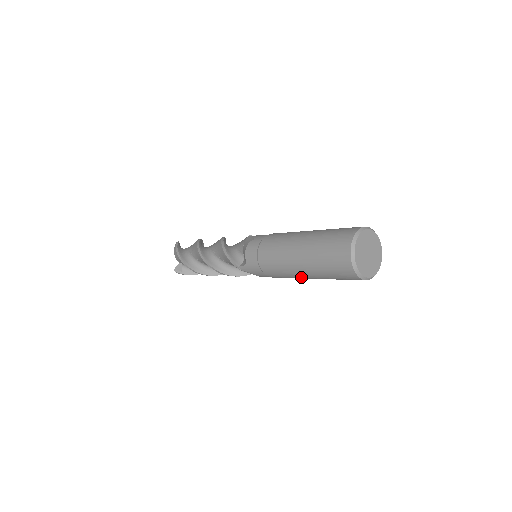
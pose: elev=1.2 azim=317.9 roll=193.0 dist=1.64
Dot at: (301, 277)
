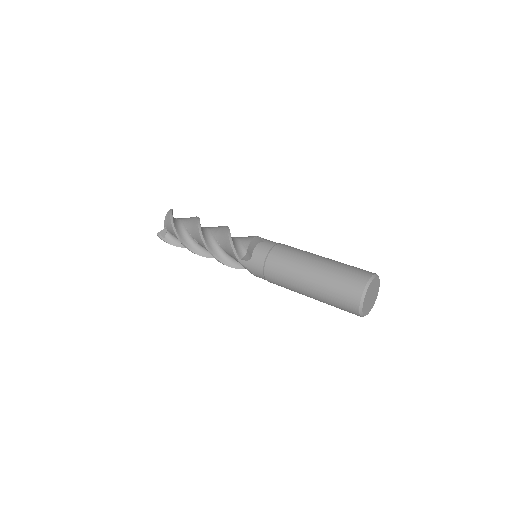
Dot at: (300, 292)
